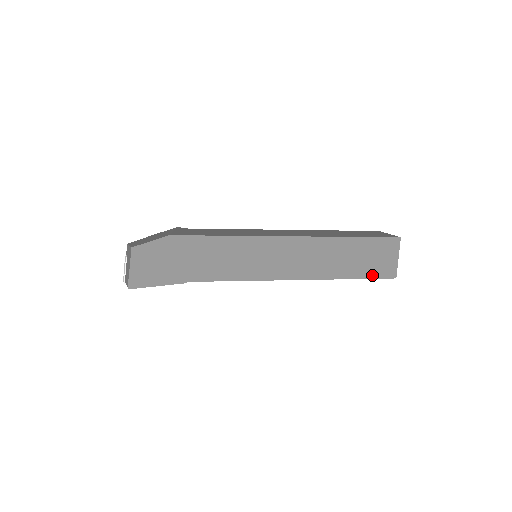
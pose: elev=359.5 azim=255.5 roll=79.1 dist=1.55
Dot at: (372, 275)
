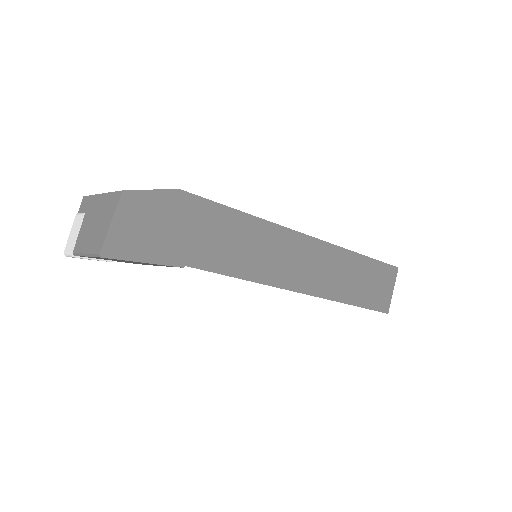
Dot at: (370, 305)
